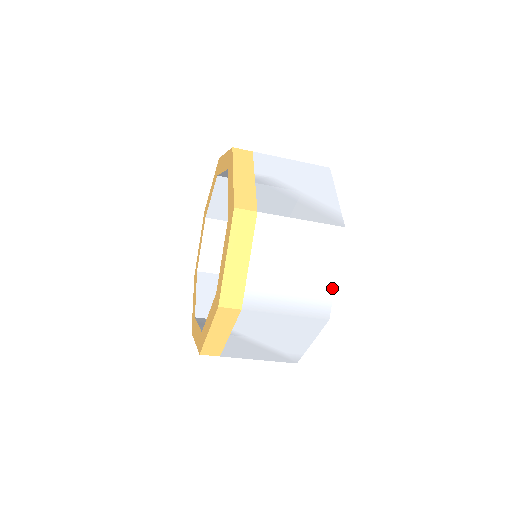
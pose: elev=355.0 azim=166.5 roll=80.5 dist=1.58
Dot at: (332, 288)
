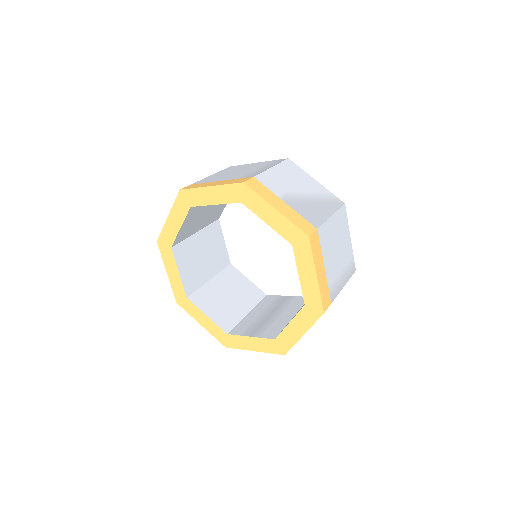
Dot at: (352, 249)
